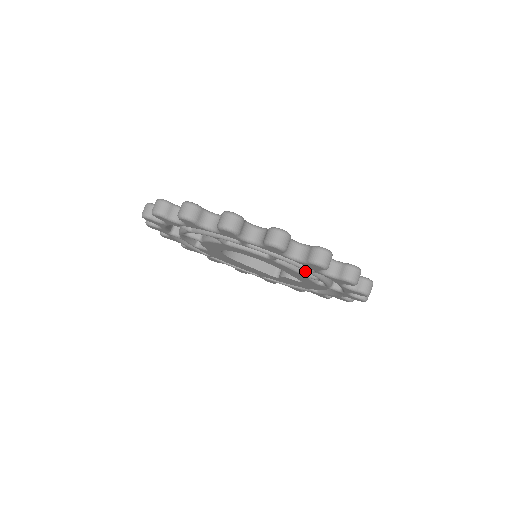
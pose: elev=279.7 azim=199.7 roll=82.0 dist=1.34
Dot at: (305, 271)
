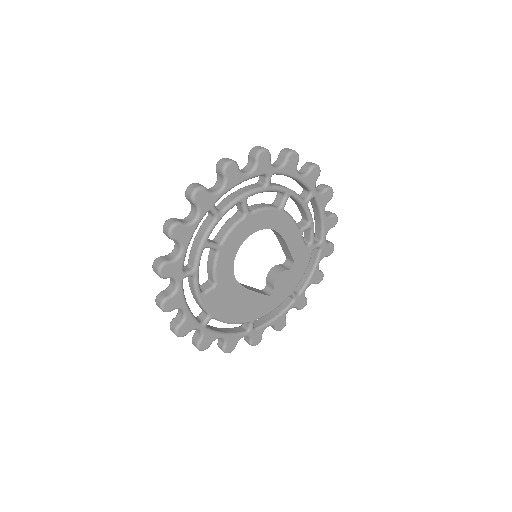
Dot at: (298, 227)
